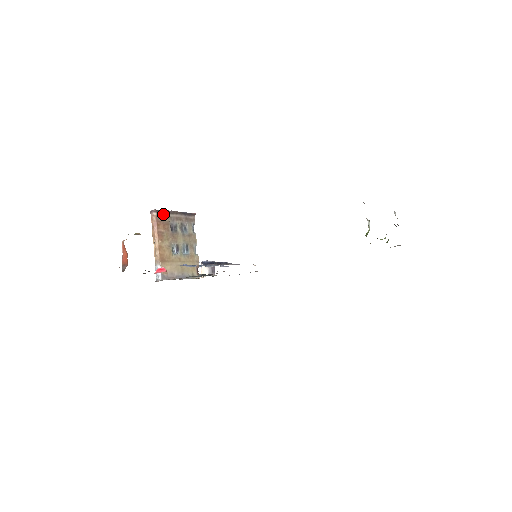
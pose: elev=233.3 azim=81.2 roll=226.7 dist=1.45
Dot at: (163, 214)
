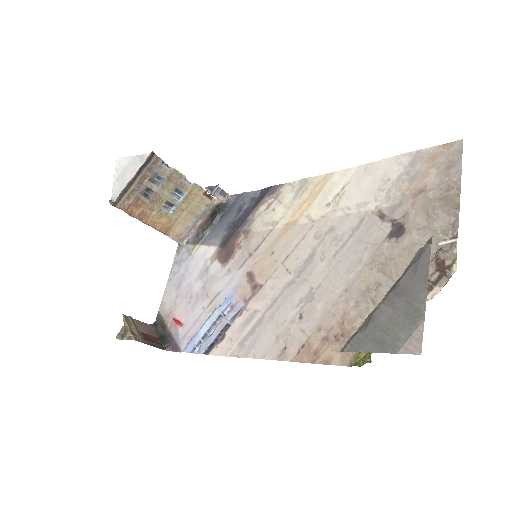
Dot at: (123, 198)
